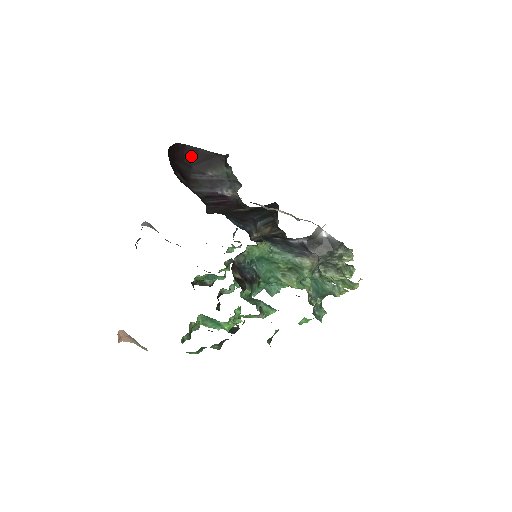
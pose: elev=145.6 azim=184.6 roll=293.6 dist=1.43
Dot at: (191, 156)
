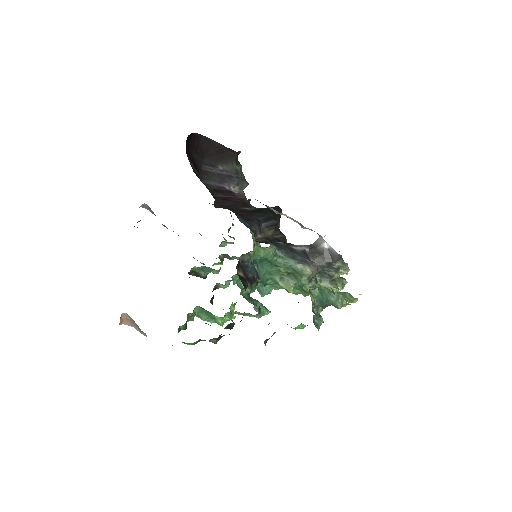
Dot at: (205, 147)
